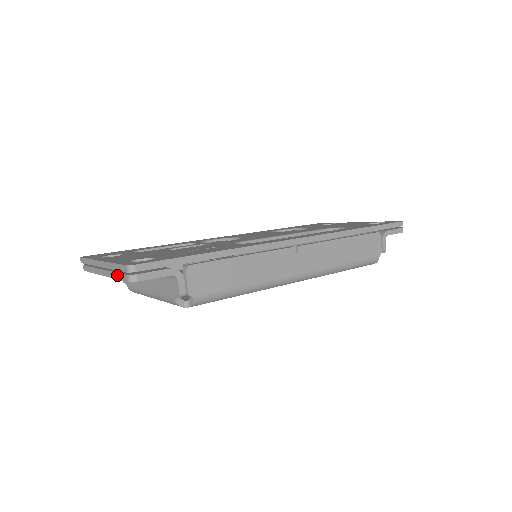
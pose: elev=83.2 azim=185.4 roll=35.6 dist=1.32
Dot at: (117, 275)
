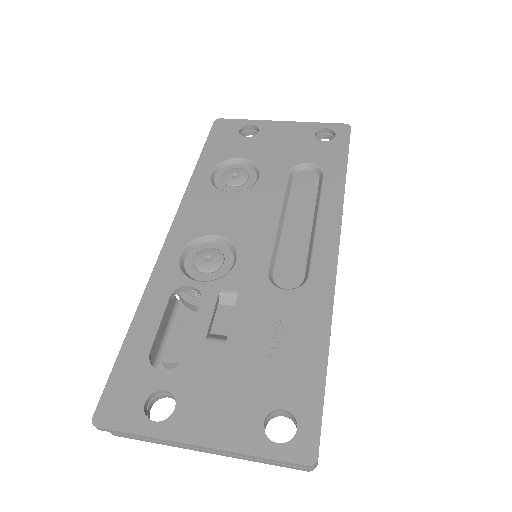
Dot at: (269, 463)
